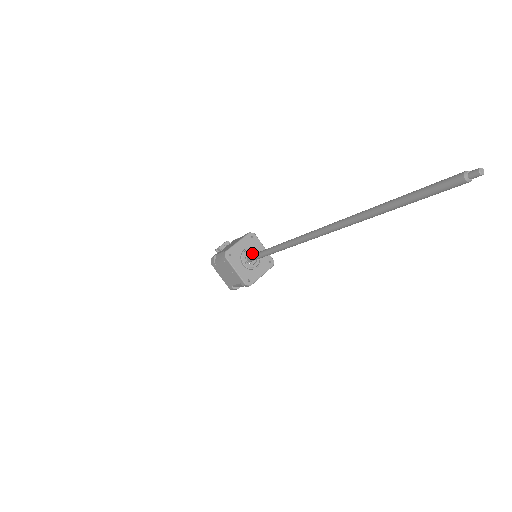
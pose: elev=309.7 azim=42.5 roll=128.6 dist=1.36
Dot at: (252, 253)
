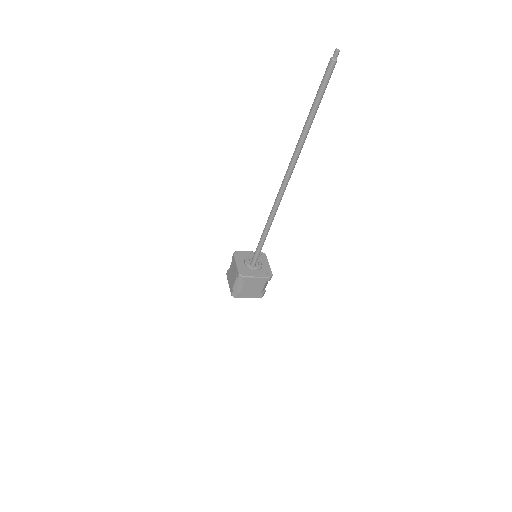
Dot at: (257, 263)
